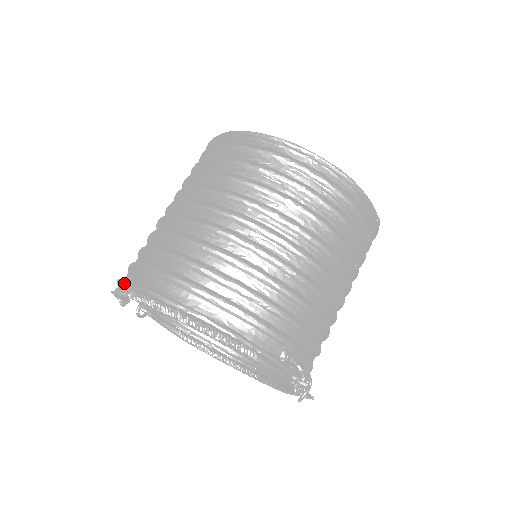
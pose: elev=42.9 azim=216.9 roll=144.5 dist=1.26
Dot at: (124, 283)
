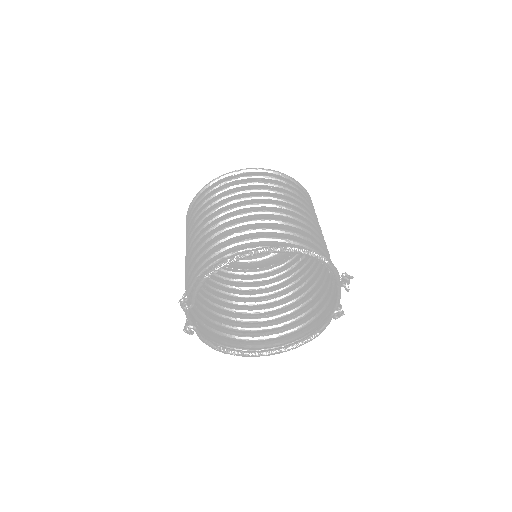
Dot at: (216, 261)
